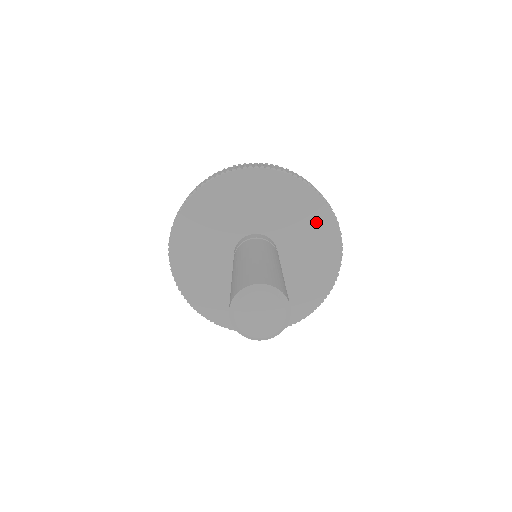
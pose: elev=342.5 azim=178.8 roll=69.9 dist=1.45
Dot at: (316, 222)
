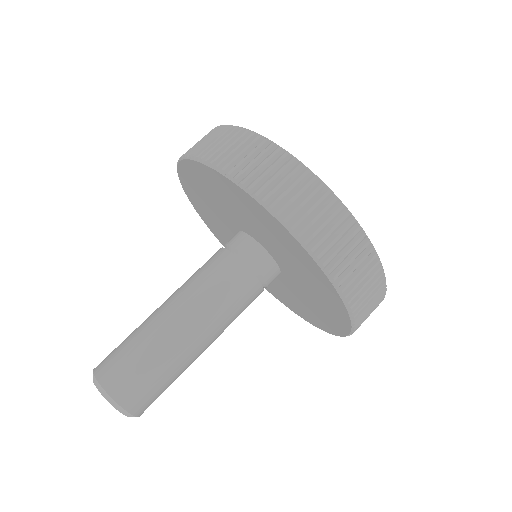
Dot at: (330, 309)
